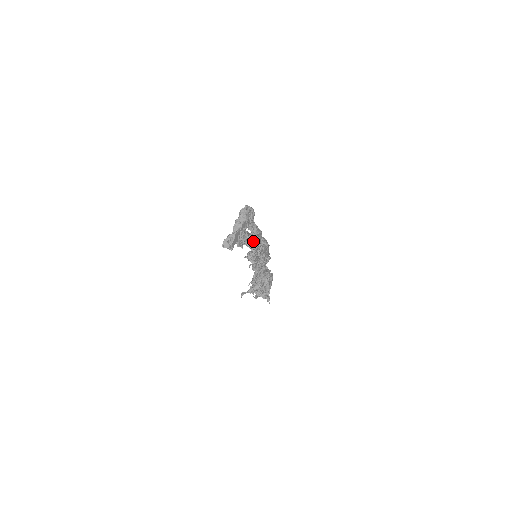
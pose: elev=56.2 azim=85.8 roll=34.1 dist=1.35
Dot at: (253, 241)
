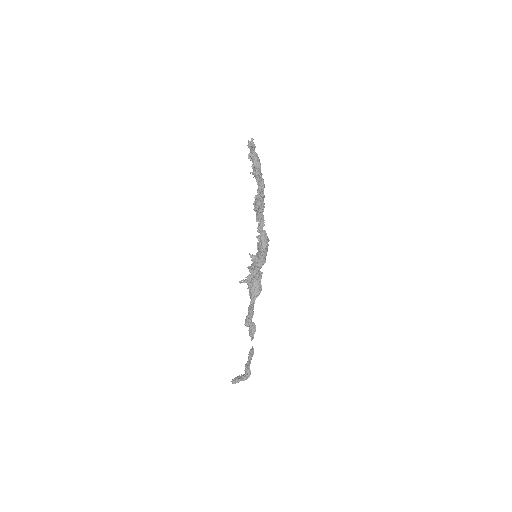
Dot at: (259, 212)
